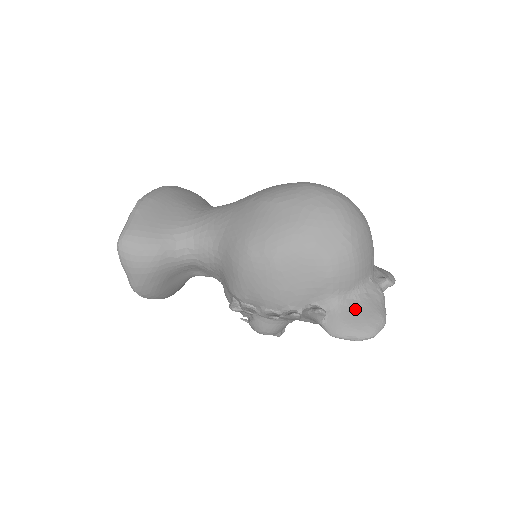
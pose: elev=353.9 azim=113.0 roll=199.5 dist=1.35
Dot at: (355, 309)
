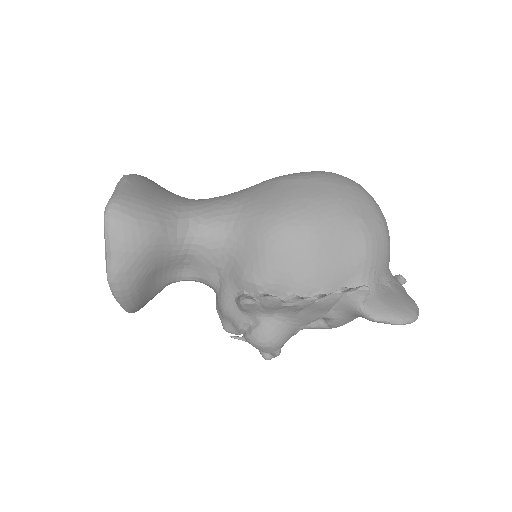
Dot at: (390, 293)
